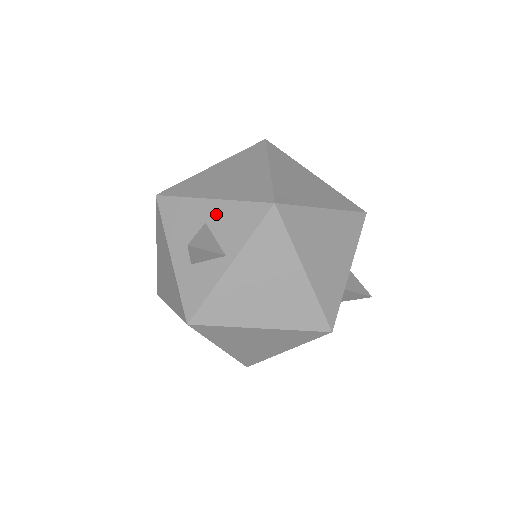
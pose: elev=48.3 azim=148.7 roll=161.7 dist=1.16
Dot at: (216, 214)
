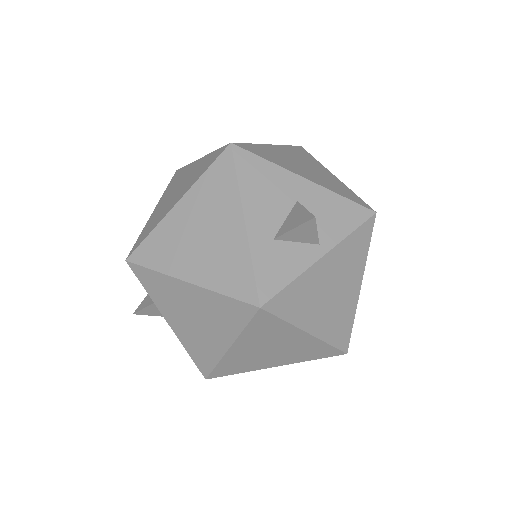
Dot at: (312, 197)
